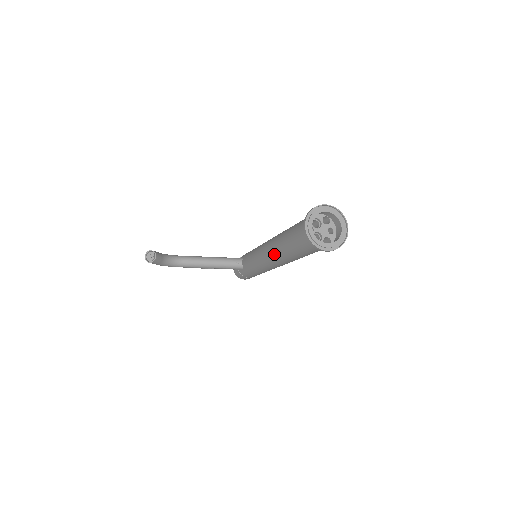
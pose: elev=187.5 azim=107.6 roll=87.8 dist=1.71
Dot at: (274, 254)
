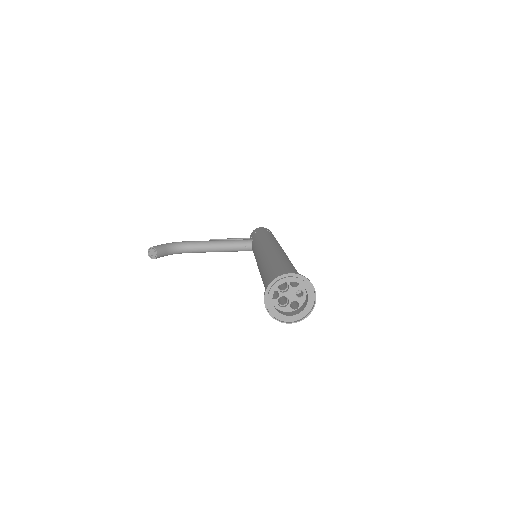
Dot at: occluded
